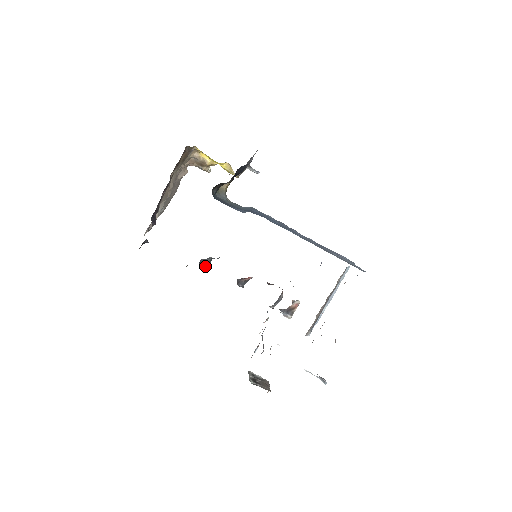
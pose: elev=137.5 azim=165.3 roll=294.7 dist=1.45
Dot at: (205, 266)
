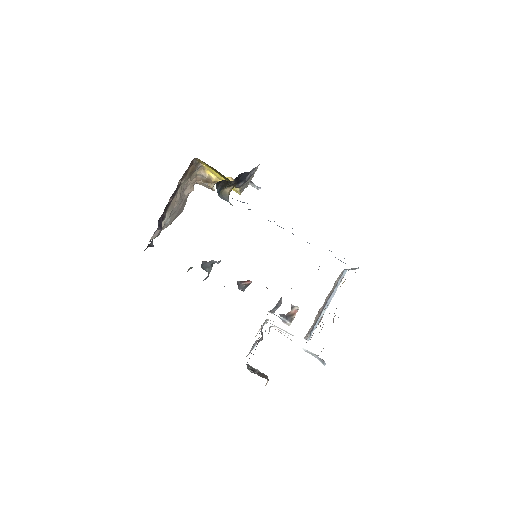
Dot at: (207, 270)
